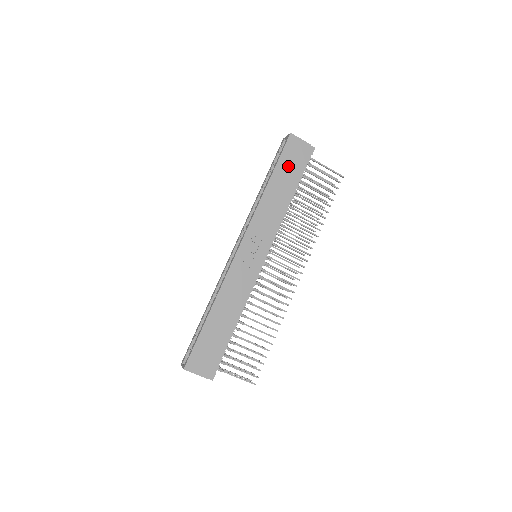
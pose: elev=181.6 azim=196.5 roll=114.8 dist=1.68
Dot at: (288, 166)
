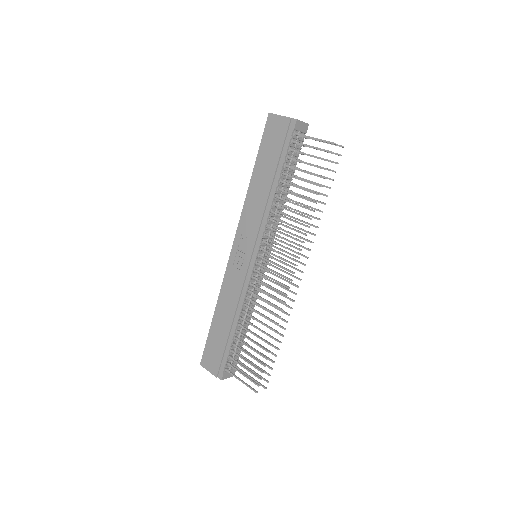
Dot at: (269, 152)
